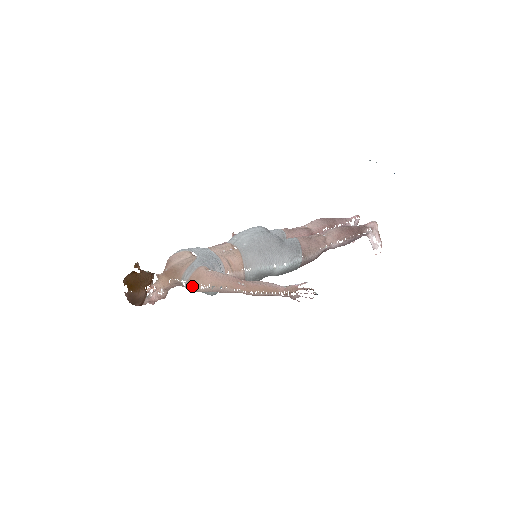
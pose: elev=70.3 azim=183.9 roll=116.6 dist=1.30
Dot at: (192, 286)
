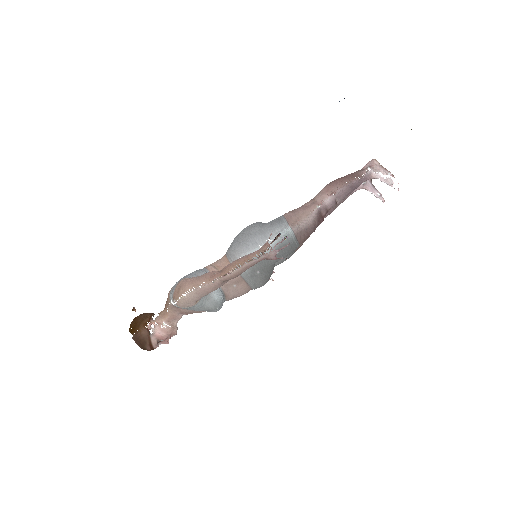
Dot at: occluded
